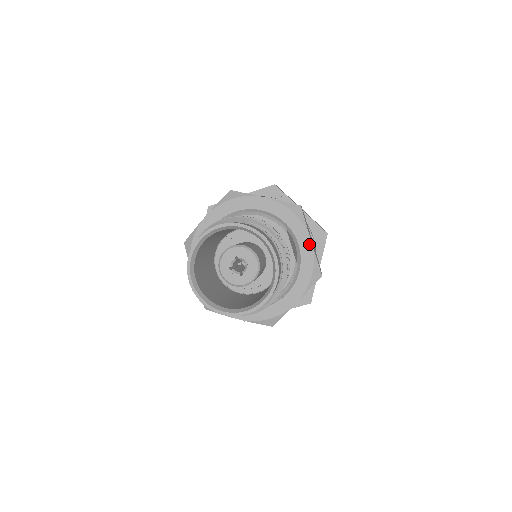
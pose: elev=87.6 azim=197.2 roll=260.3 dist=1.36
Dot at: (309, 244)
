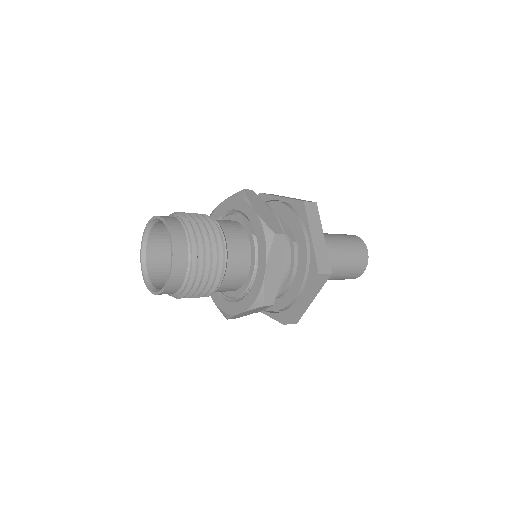
Dot at: (254, 213)
